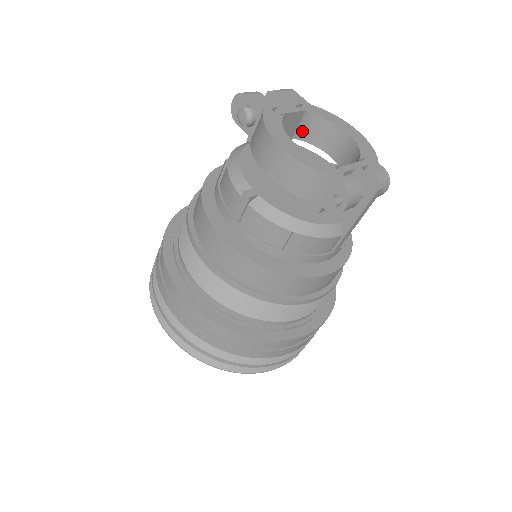
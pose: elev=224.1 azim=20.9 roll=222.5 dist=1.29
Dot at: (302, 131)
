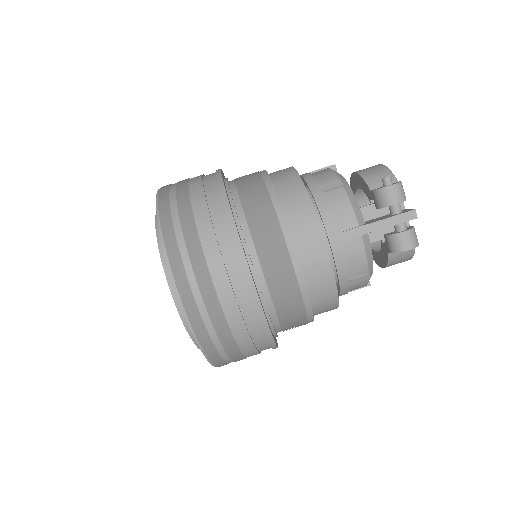
Dot at: occluded
